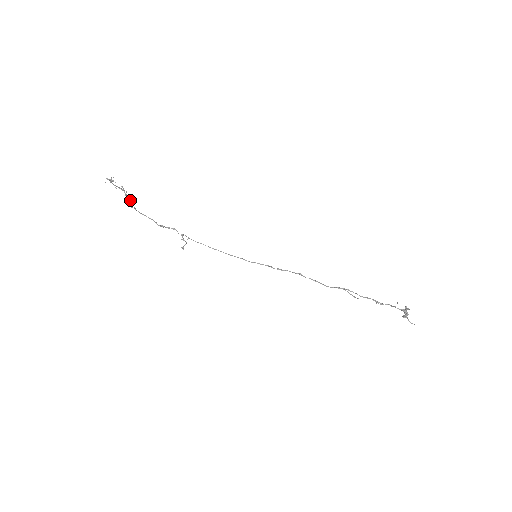
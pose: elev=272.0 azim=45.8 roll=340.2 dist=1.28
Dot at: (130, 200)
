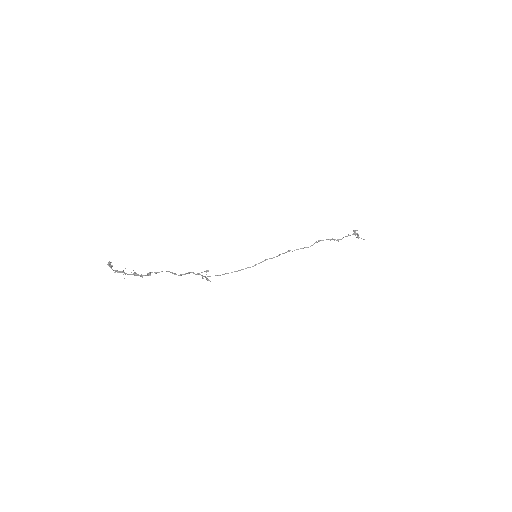
Dot at: (136, 274)
